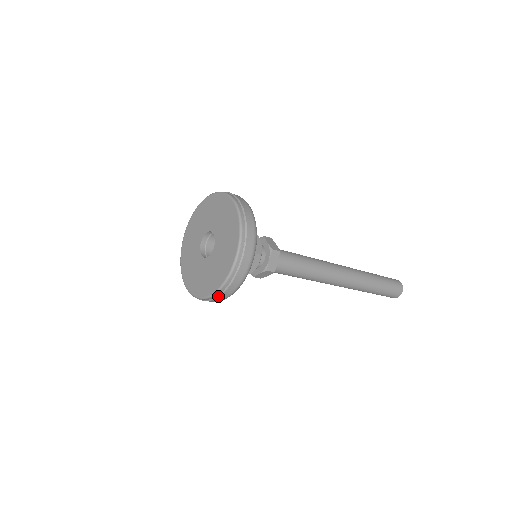
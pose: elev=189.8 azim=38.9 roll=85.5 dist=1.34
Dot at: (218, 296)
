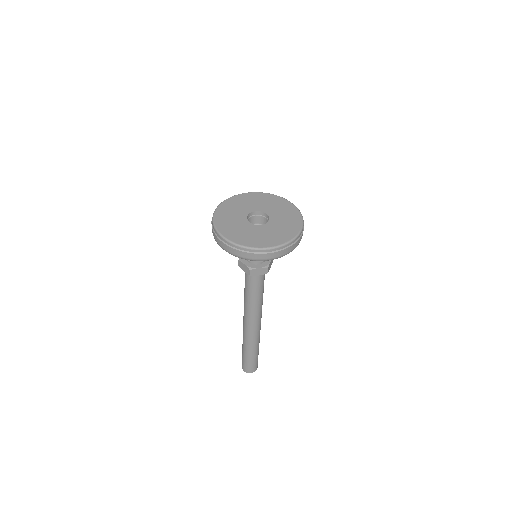
Dot at: (274, 252)
